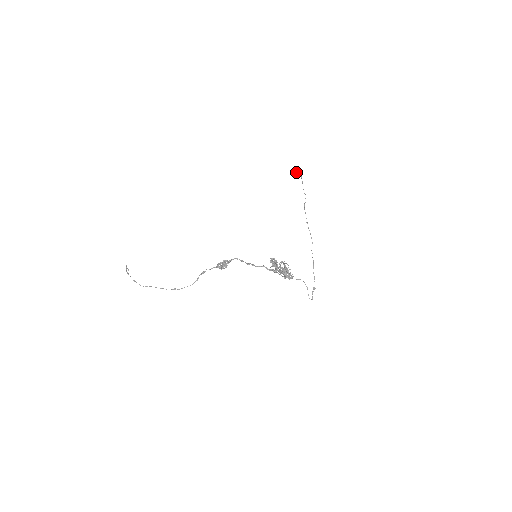
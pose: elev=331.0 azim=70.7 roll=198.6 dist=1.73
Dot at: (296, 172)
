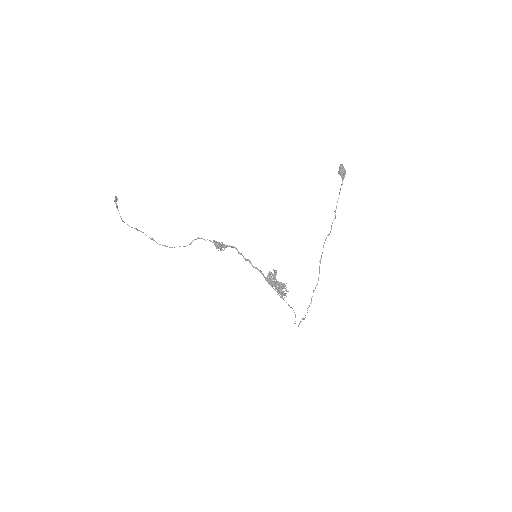
Dot at: (339, 170)
